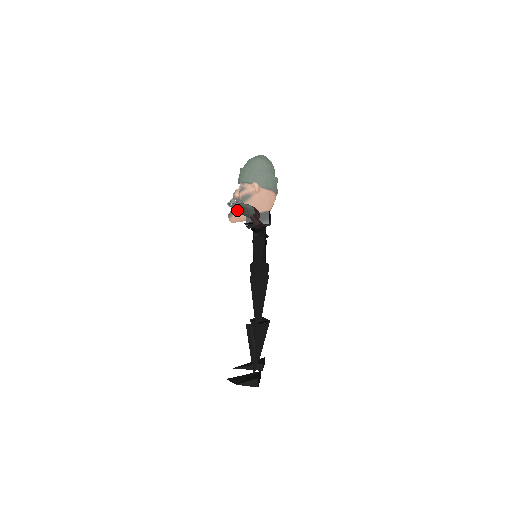
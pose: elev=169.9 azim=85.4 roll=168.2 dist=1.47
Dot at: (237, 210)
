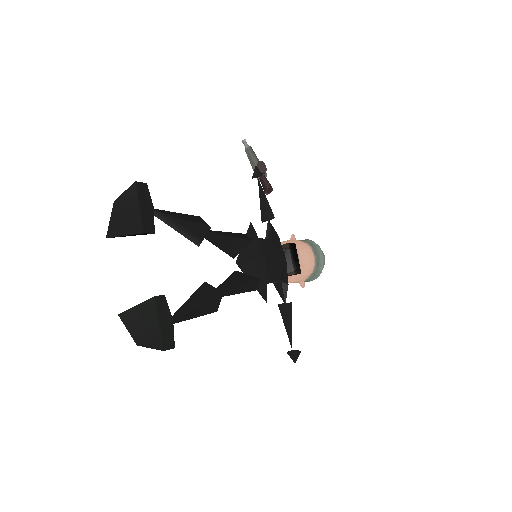
Dot at: (248, 147)
